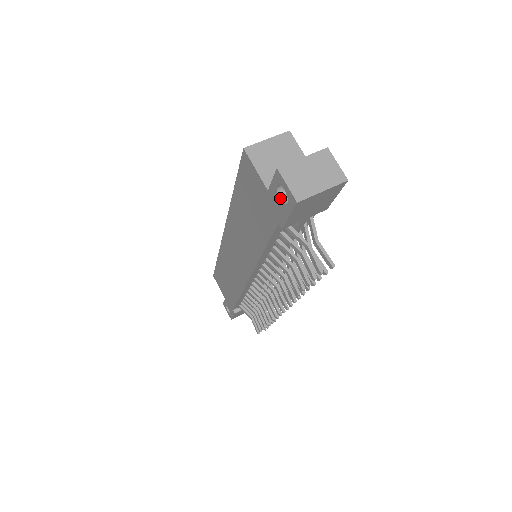
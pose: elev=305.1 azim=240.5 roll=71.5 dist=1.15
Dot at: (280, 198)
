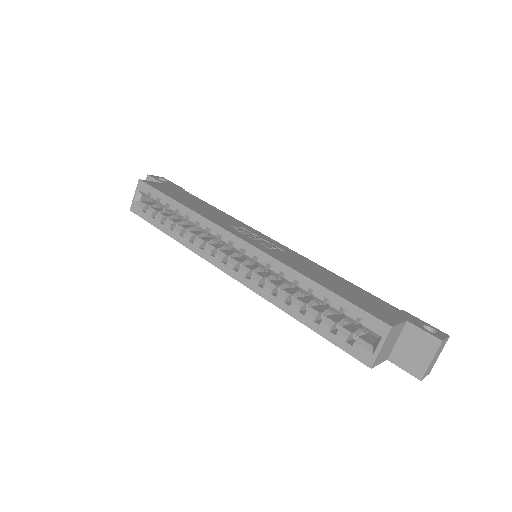
Dot at: occluded
